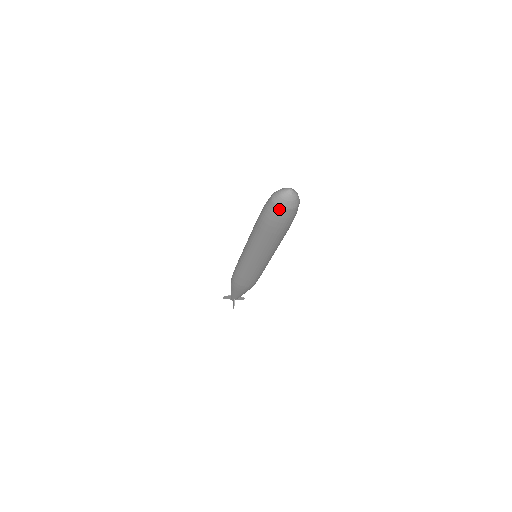
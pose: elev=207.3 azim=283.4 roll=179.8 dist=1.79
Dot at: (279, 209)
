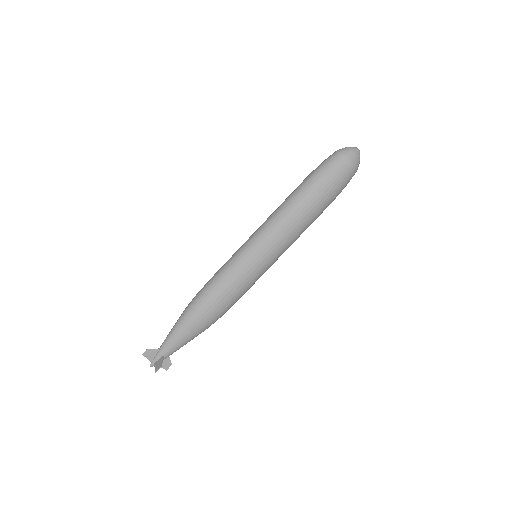
Dot at: (345, 161)
